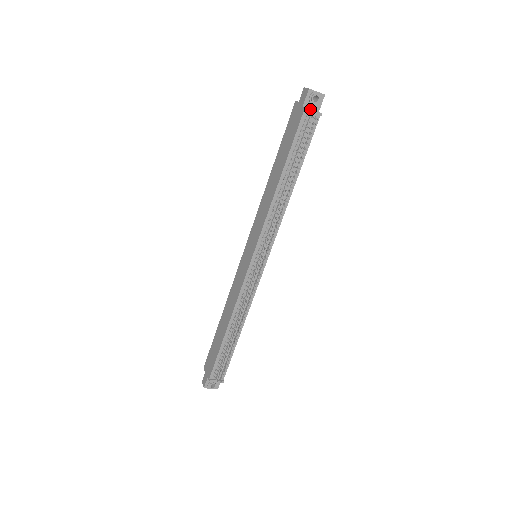
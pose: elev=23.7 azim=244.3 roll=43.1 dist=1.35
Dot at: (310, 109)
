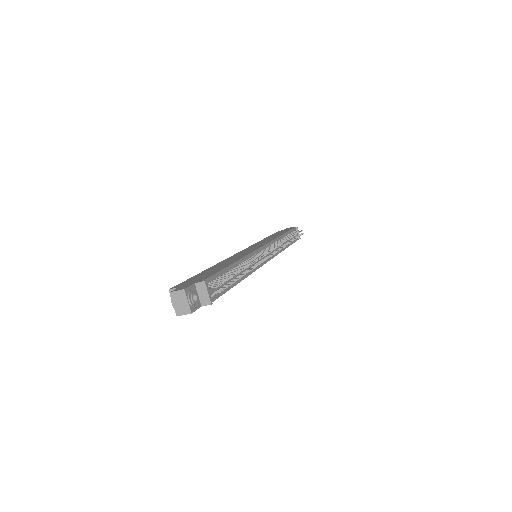
Dot at: occluded
